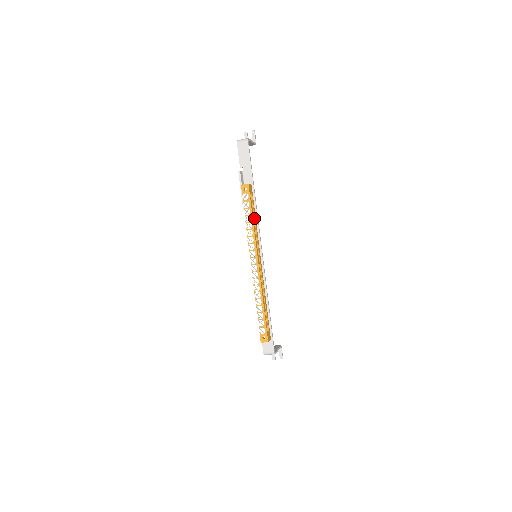
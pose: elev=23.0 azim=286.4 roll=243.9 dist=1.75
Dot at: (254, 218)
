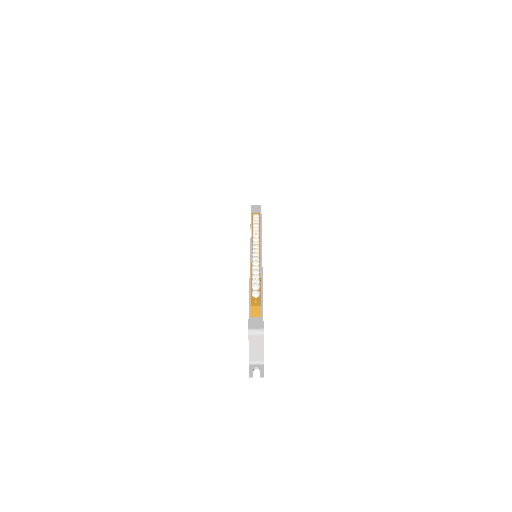
Dot at: occluded
